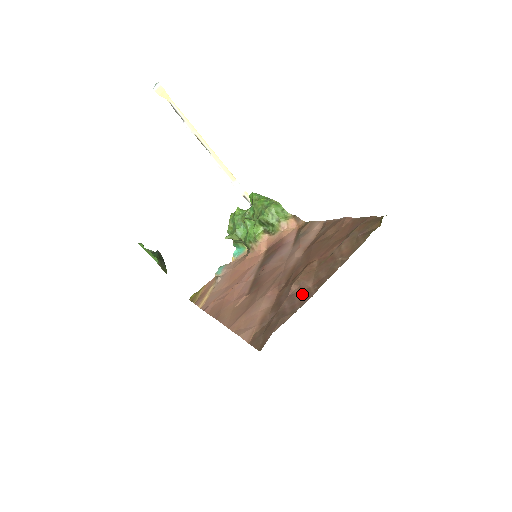
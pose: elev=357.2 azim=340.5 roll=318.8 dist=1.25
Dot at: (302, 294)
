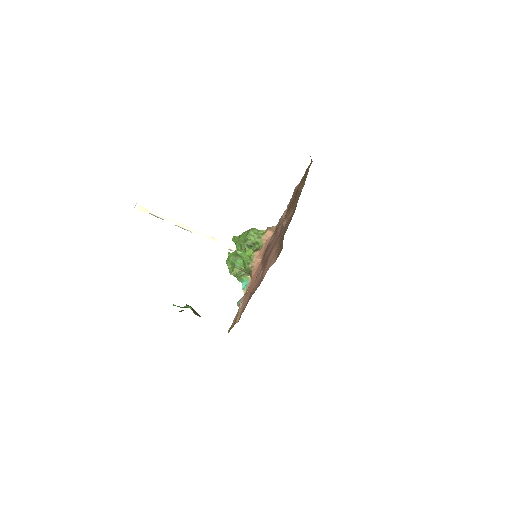
Dot at: (290, 217)
